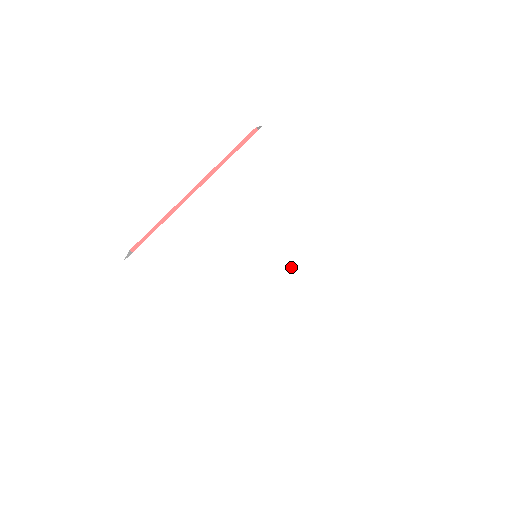
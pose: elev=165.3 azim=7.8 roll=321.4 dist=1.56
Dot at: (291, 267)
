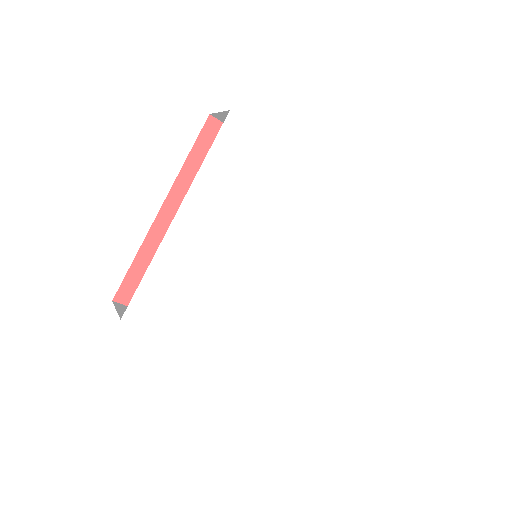
Dot at: (300, 255)
